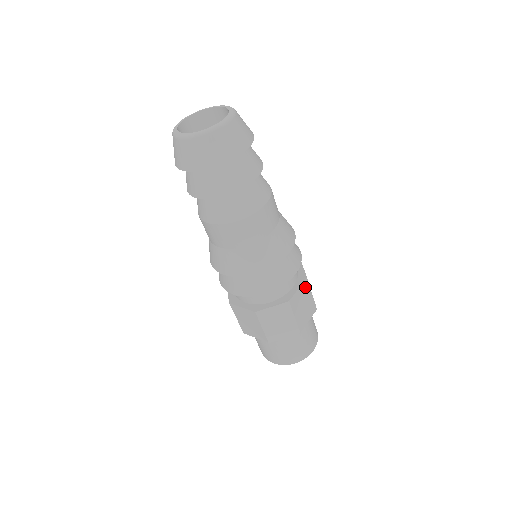
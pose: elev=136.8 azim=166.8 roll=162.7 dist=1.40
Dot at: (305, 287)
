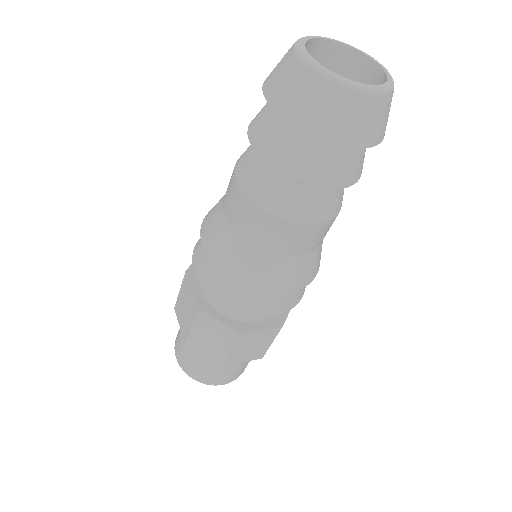
Dot at: (271, 332)
